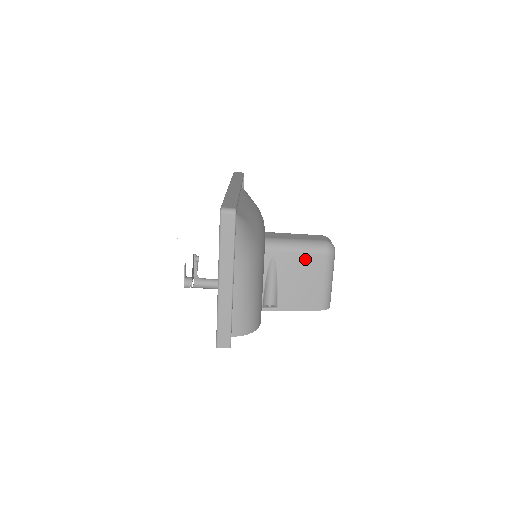
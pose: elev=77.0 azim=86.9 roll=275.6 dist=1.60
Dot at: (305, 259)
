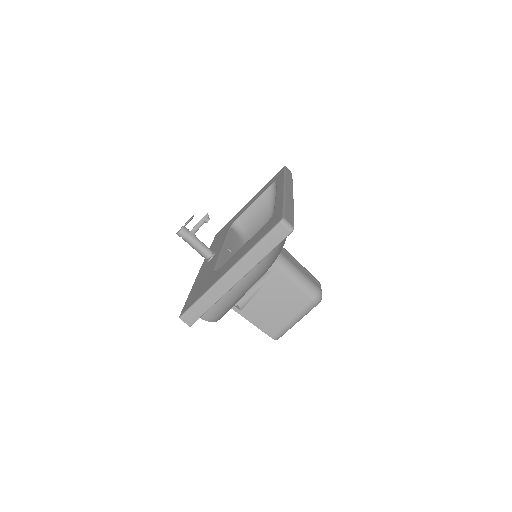
Dot at: (294, 292)
